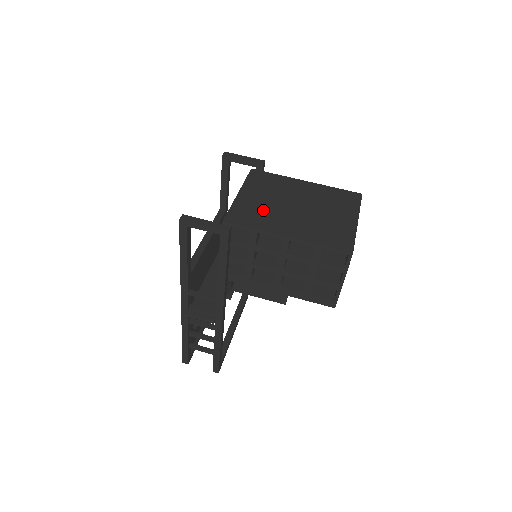
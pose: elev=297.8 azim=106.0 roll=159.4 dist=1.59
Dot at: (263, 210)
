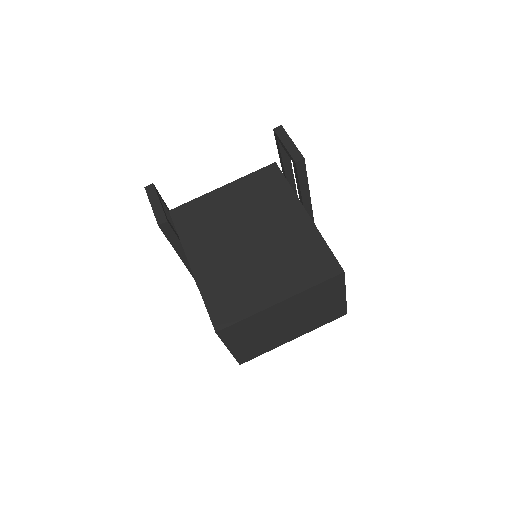
Dot at: (214, 221)
